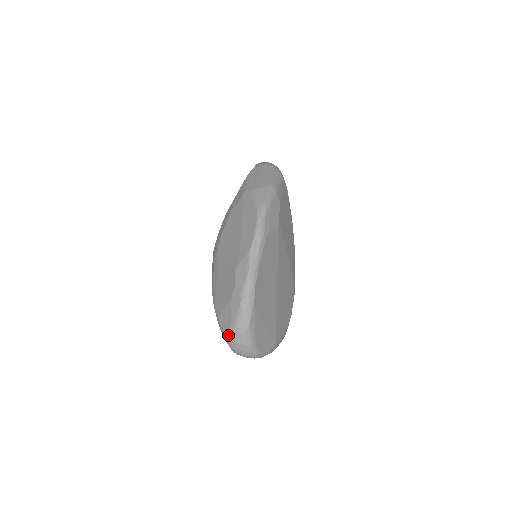
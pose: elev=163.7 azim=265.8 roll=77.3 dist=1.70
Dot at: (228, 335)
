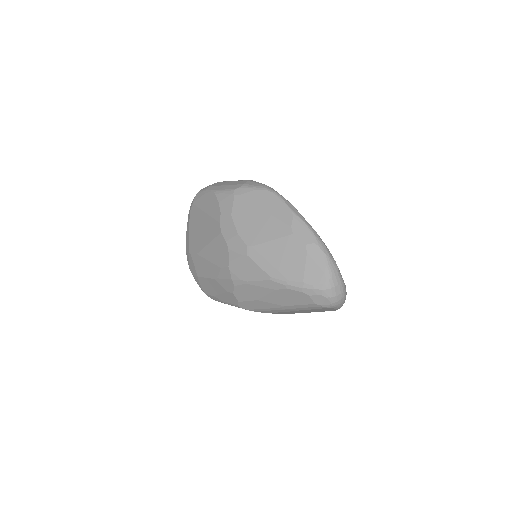
Dot at: (327, 285)
